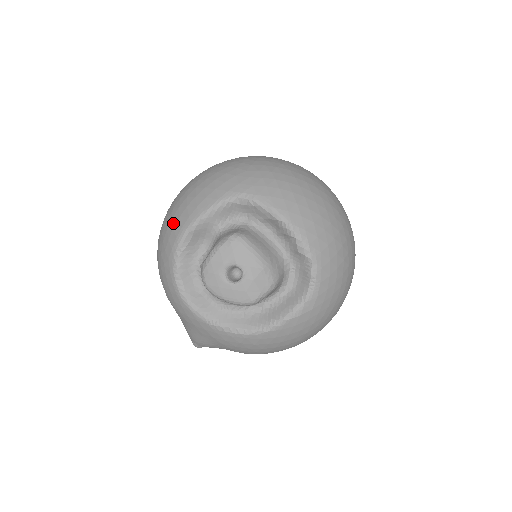
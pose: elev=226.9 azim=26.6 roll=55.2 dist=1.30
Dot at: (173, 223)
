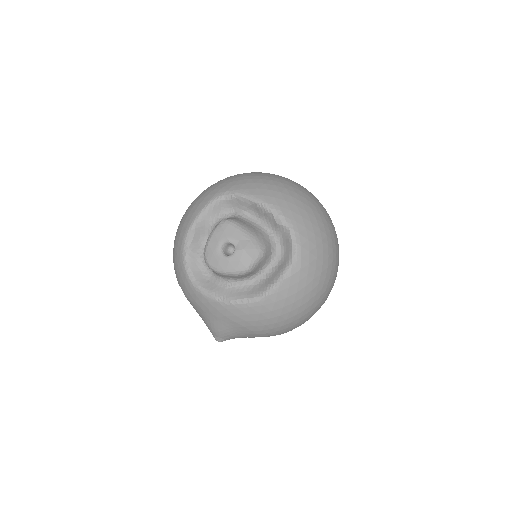
Dot at: (180, 231)
